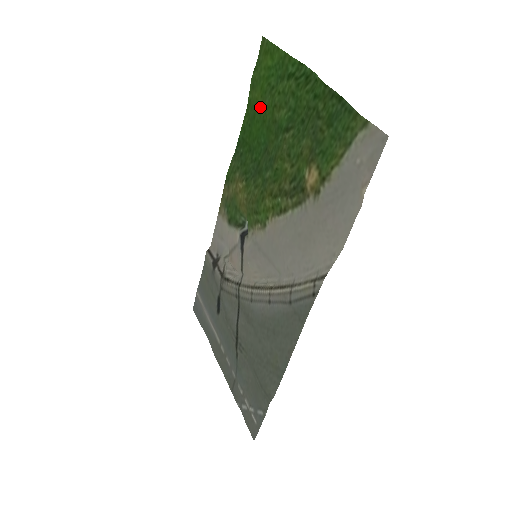
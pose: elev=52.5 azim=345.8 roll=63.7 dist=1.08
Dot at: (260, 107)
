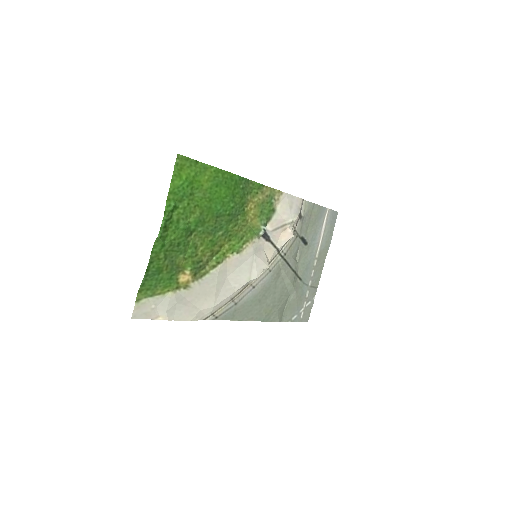
Dot at: (207, 189)
